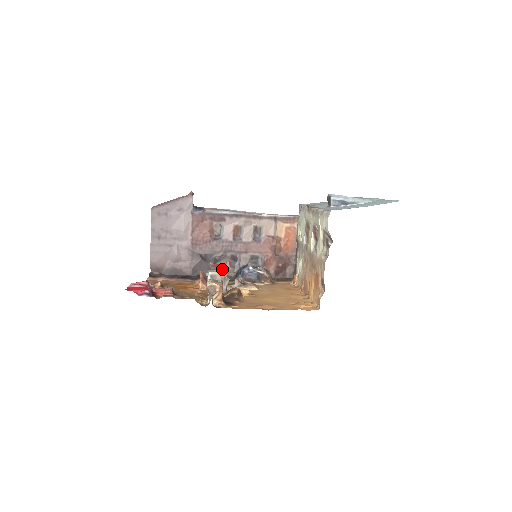
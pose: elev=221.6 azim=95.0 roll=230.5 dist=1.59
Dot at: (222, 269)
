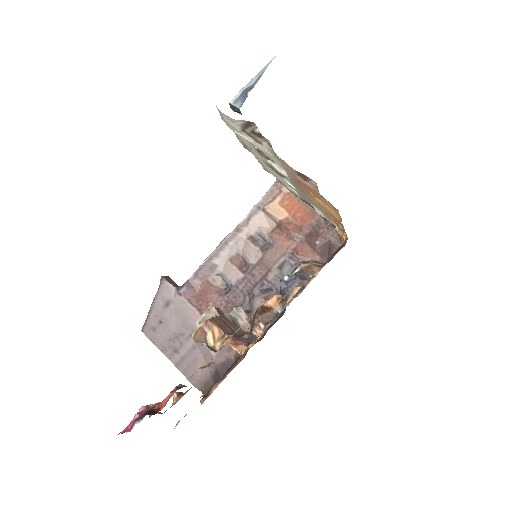
Dot at: occluded
